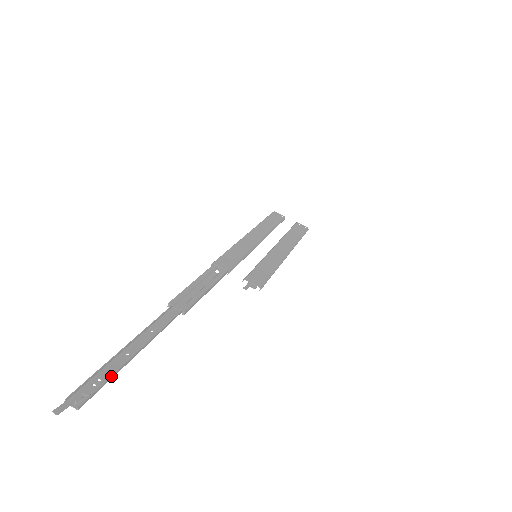
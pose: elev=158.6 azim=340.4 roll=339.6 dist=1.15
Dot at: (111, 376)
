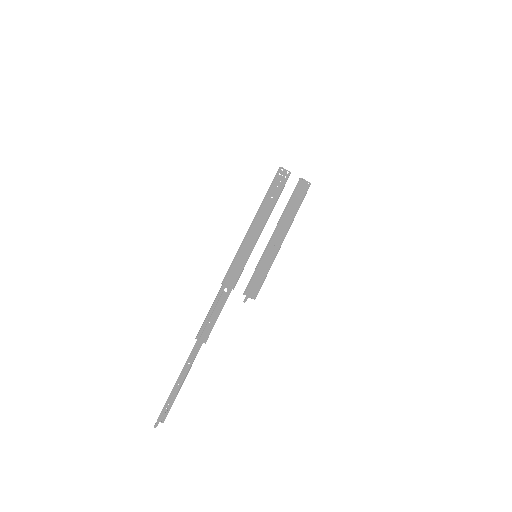
Dot at: occluded
